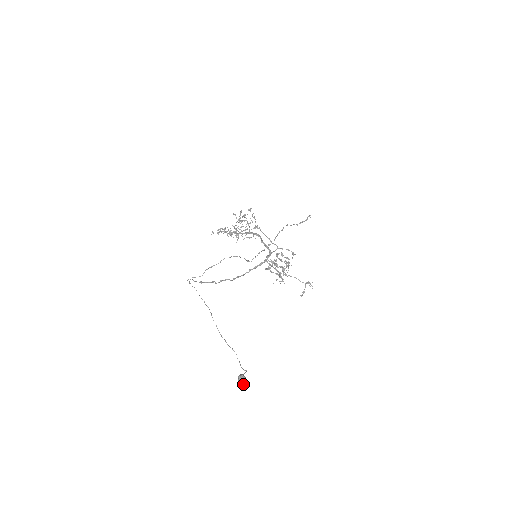
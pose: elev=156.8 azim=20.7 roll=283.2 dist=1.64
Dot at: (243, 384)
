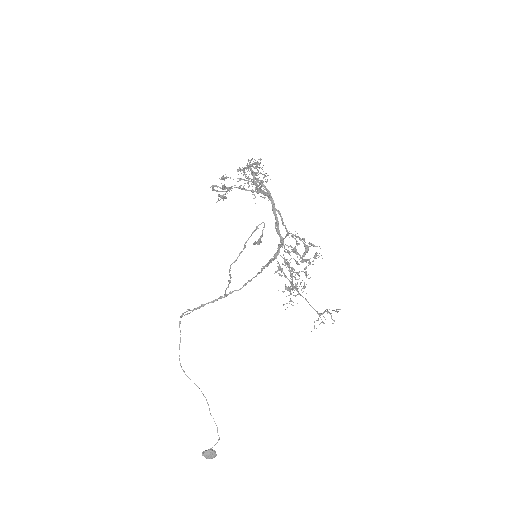
Dot at: occluded
